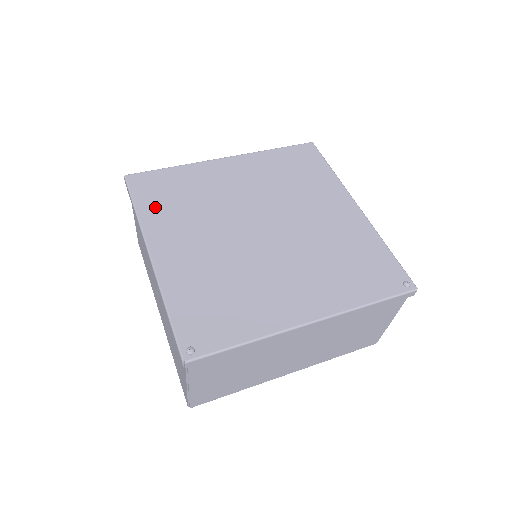
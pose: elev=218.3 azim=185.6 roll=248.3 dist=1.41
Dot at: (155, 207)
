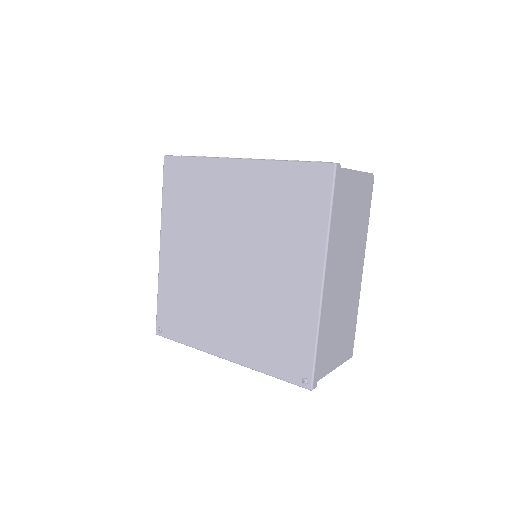
Dot at: (173, 203)
